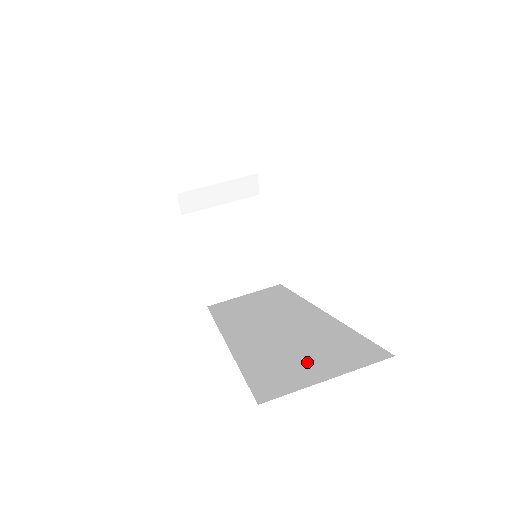
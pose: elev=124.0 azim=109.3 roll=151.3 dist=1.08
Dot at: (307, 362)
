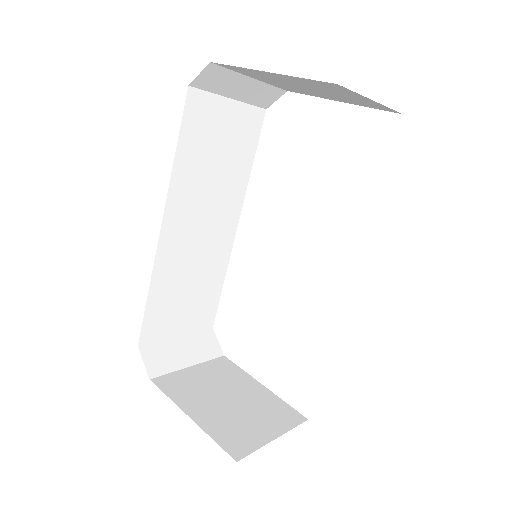
Dot at: occluded
